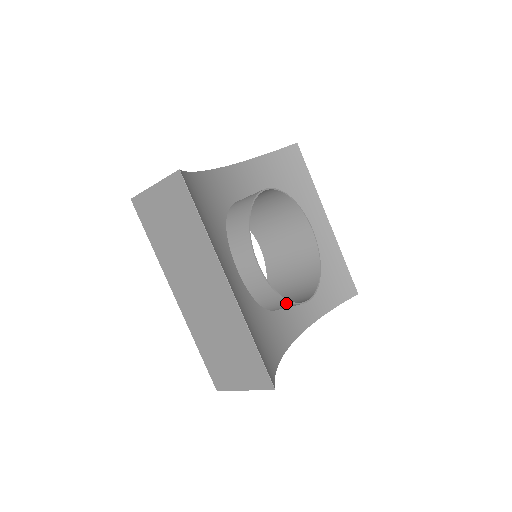
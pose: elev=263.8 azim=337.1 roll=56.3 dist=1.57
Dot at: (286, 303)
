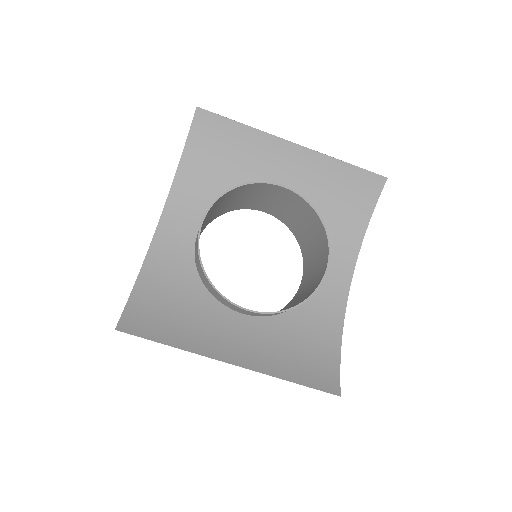
Dot at: (304, 301)
